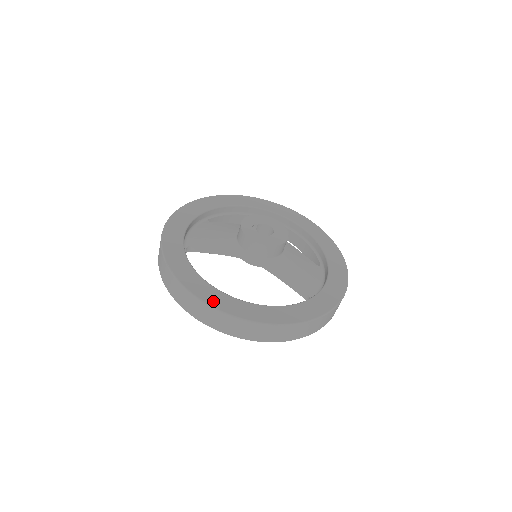
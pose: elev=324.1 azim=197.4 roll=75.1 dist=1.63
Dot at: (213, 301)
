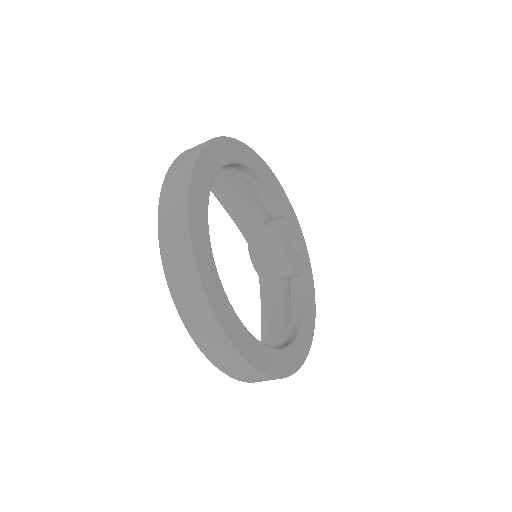
Dot at: (202, 263)
